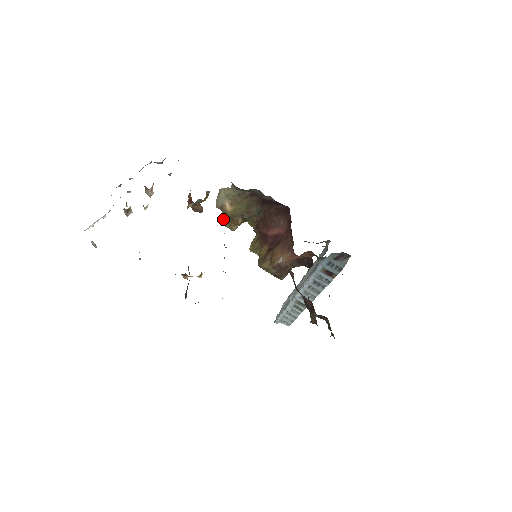
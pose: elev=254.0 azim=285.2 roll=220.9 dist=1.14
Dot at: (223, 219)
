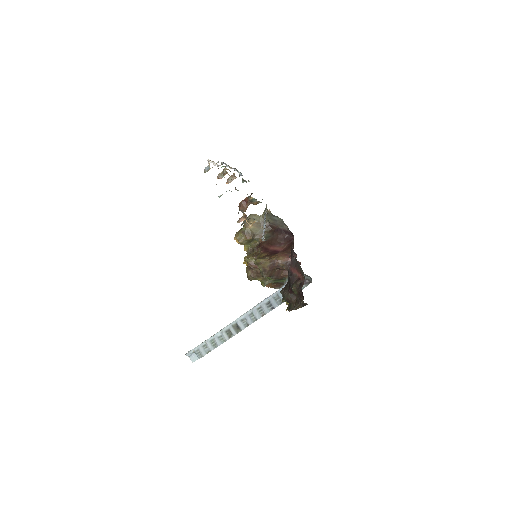
Dot at: (239, 232)
